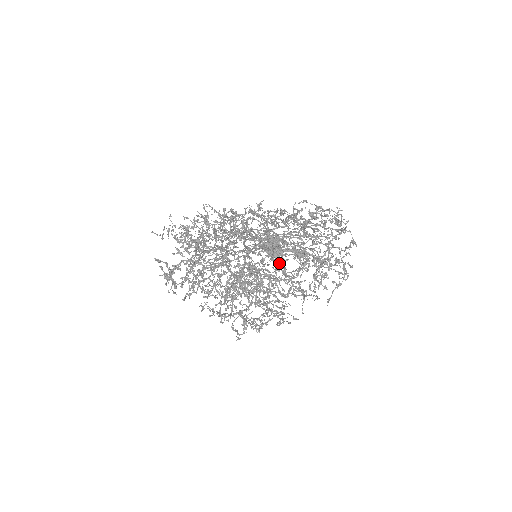
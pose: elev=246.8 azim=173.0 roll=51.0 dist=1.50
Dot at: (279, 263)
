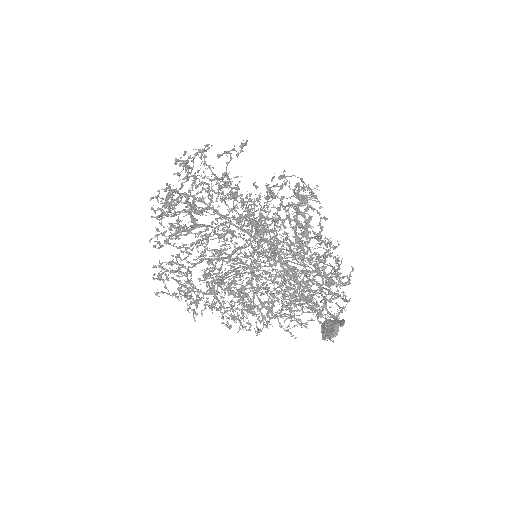
Dot at: (246, 246)
